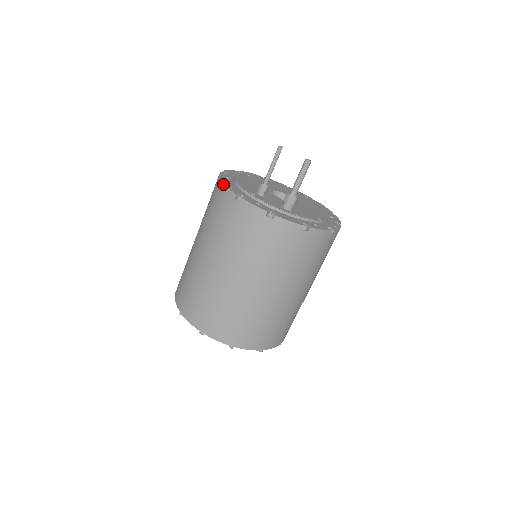
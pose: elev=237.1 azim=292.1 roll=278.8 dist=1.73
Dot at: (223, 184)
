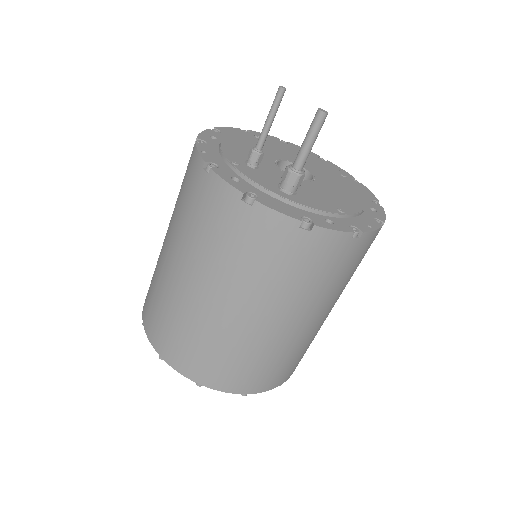
Dot at: (195, 145)
